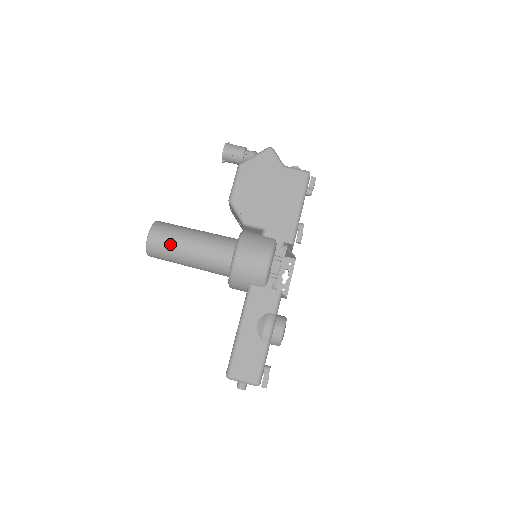
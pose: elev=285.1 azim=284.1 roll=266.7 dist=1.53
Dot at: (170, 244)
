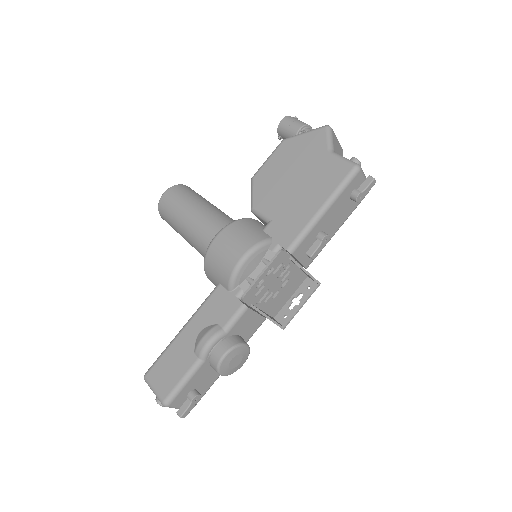
Dot at: (174, 209)
